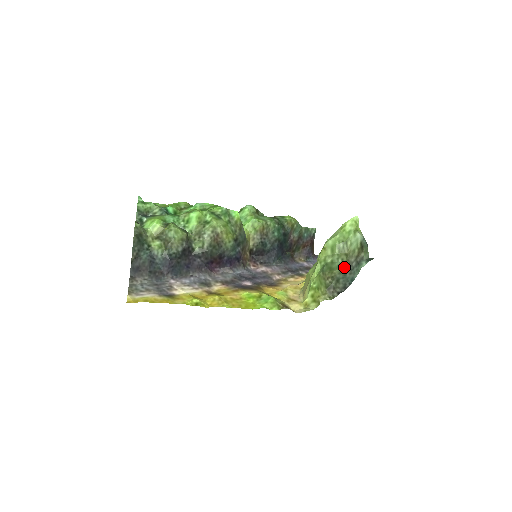
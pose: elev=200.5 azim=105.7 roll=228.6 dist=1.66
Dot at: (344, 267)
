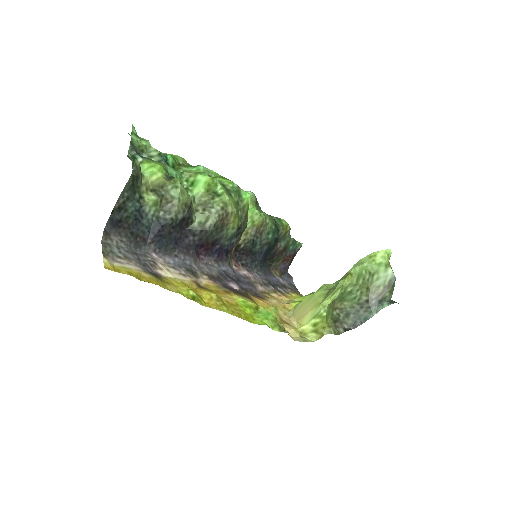
Dot at: (359, 302)
